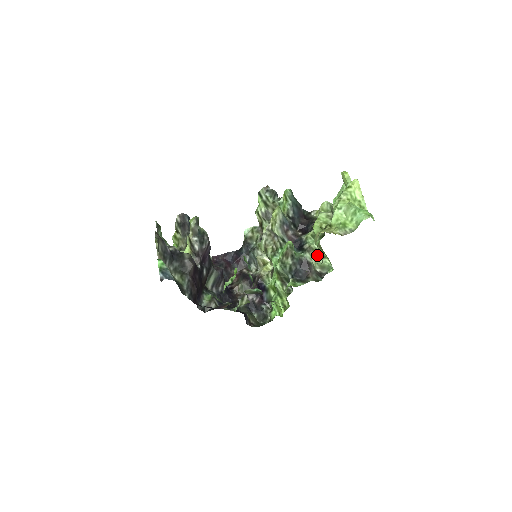
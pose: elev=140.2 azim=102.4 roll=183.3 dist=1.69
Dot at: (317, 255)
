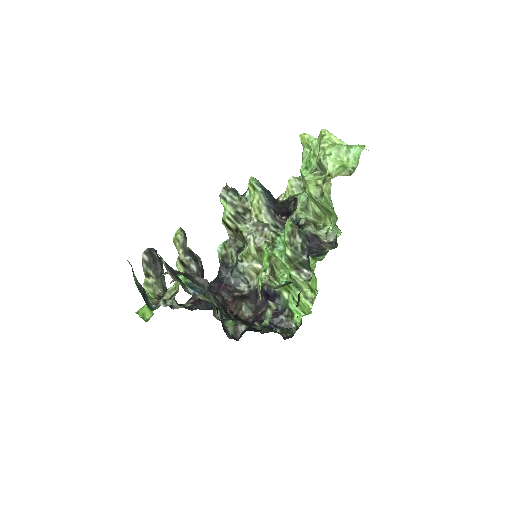
Dot at: (316, 227)
